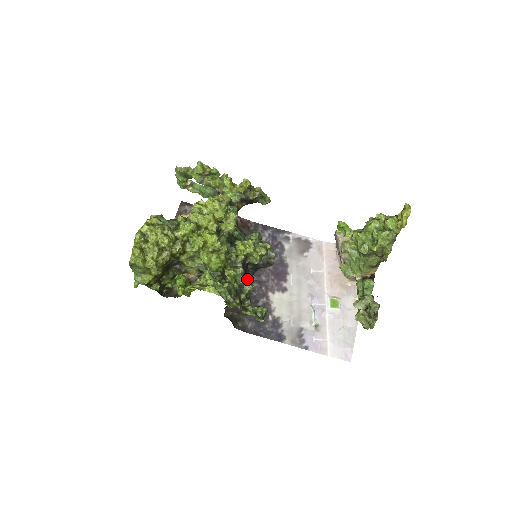
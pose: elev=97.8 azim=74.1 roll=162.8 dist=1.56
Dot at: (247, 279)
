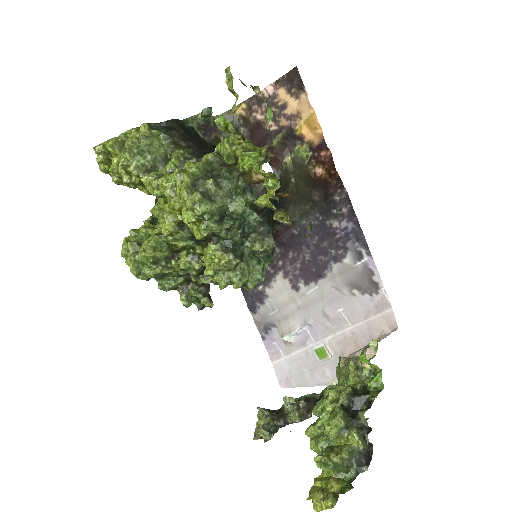
Dot at: occluded
